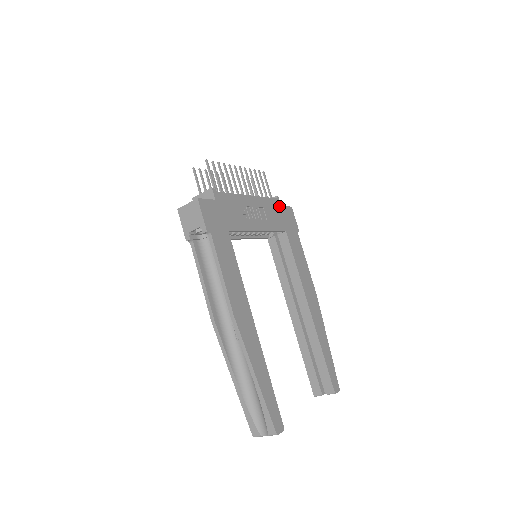
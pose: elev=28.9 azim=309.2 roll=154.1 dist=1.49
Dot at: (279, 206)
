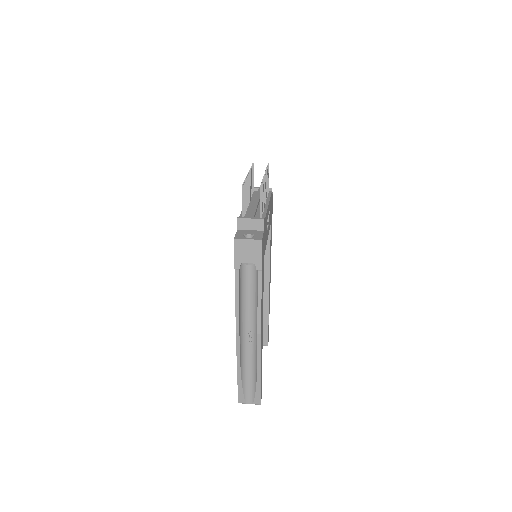
Dot at: (271, 199)
